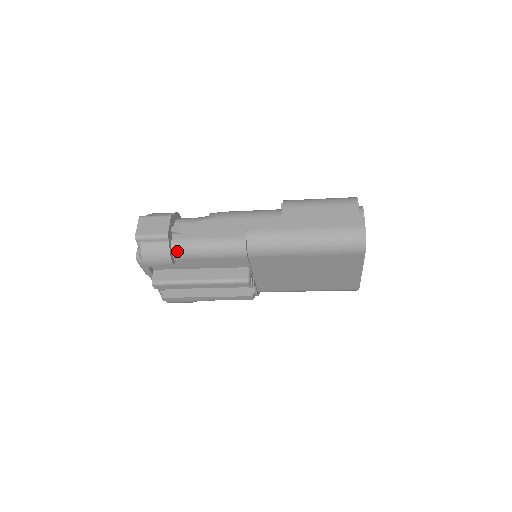
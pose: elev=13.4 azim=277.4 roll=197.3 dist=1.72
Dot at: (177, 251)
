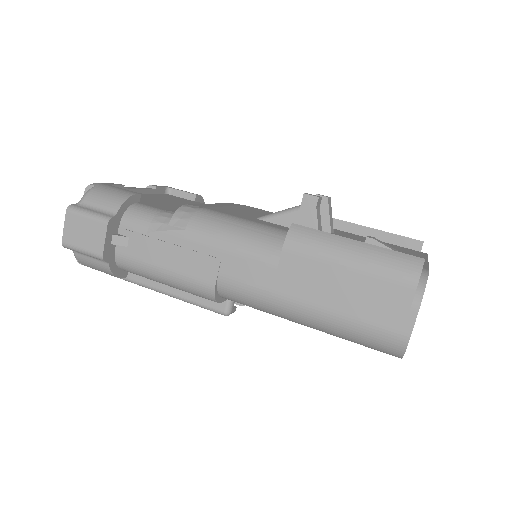
Dot at: (124, 269)
